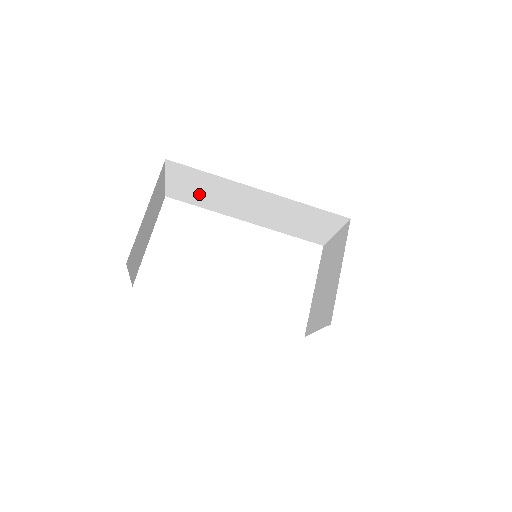
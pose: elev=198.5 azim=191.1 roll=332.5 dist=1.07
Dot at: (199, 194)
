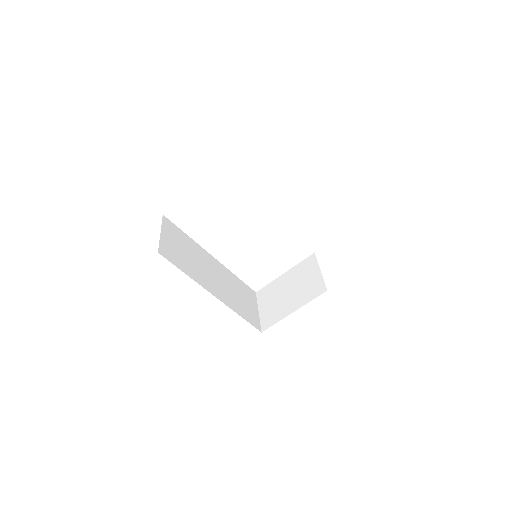
Dot at: occluded
